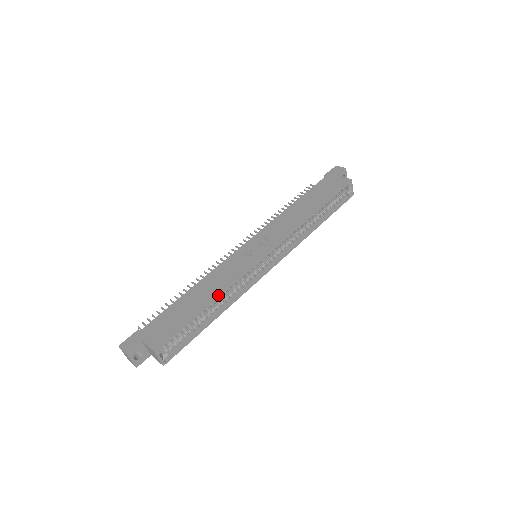
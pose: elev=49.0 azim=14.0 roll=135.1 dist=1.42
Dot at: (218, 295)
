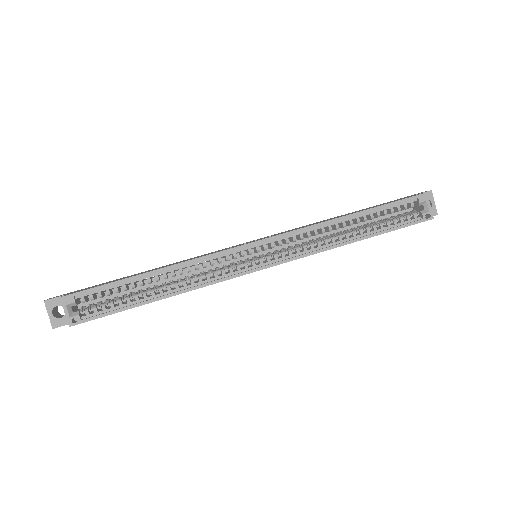
Dot at: (169, 265)
